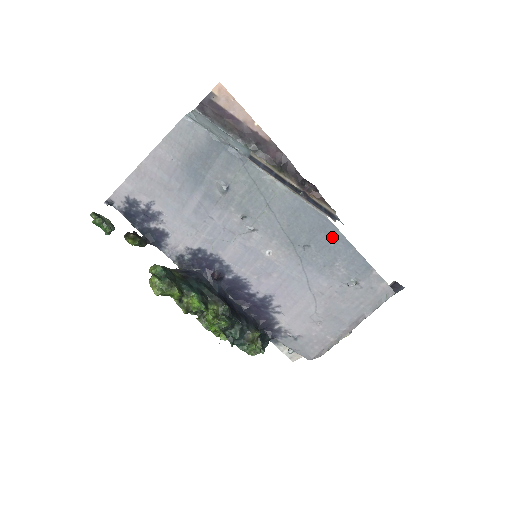
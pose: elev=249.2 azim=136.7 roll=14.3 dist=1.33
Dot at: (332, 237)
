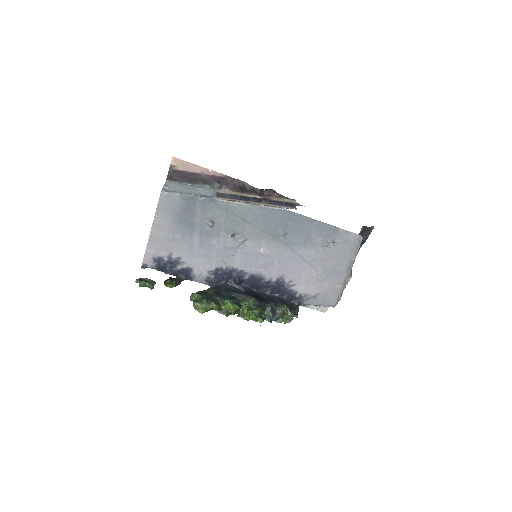
Dot at: (299, 221)
